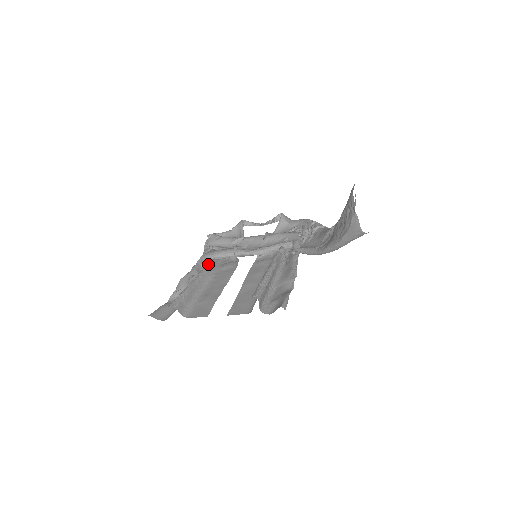
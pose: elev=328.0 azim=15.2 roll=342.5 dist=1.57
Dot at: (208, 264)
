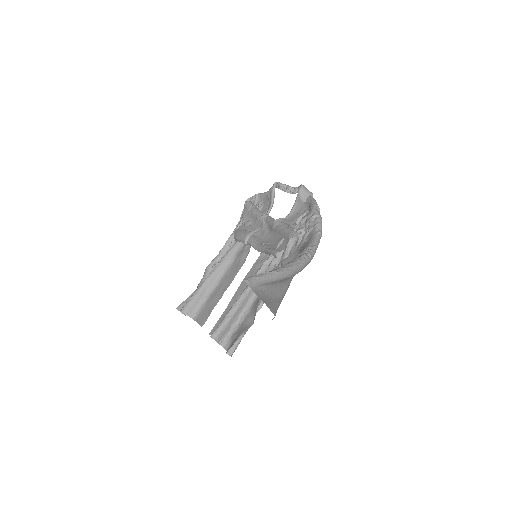
Dot at: (226, 253)
